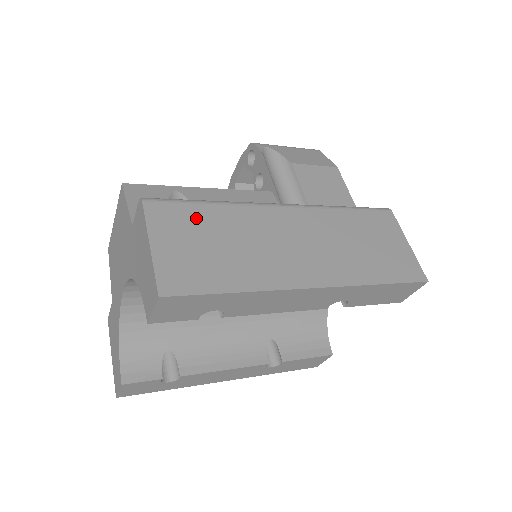
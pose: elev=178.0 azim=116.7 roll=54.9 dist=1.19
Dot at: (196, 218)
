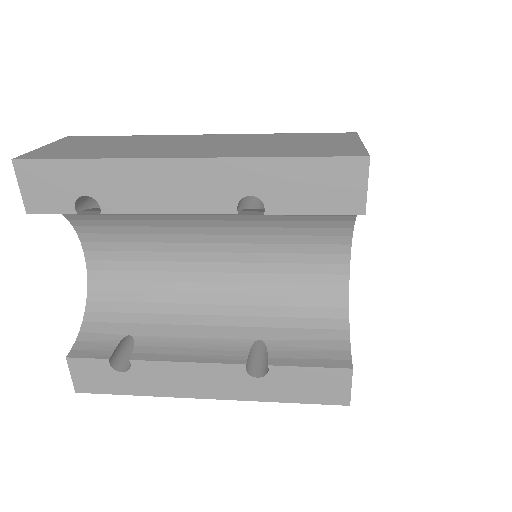
Dot at: (103, 139)
